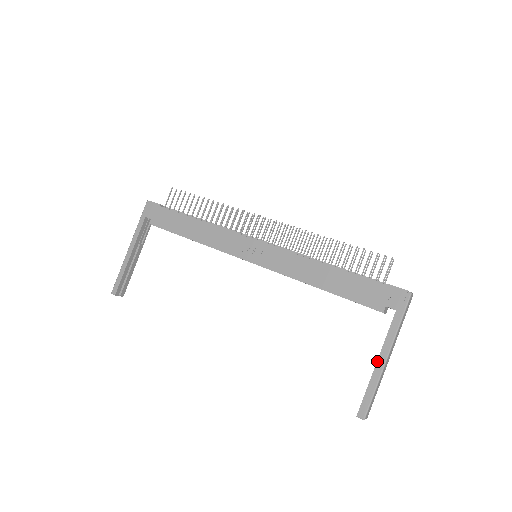
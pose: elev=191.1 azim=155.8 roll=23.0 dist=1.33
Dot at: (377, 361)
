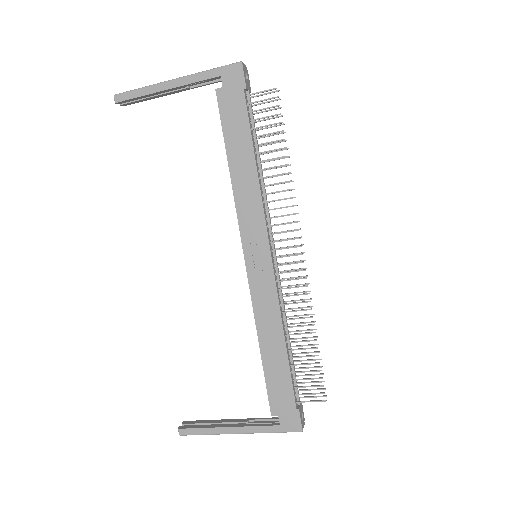
Dot at: (229, 427)
